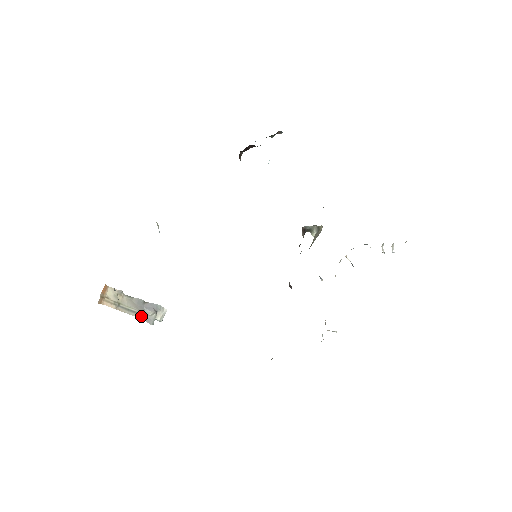
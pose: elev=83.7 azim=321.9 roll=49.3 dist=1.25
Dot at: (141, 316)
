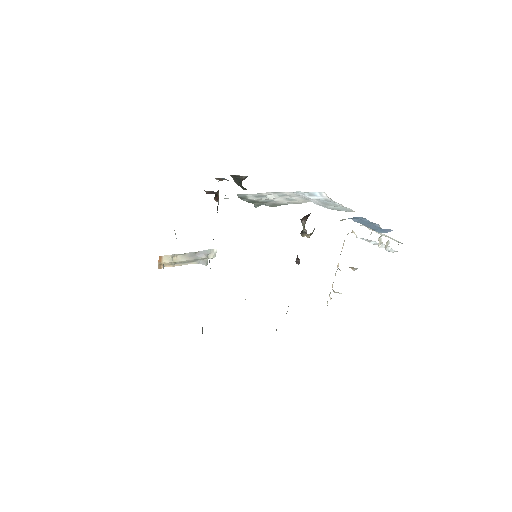
Dot at: (196, 262)
